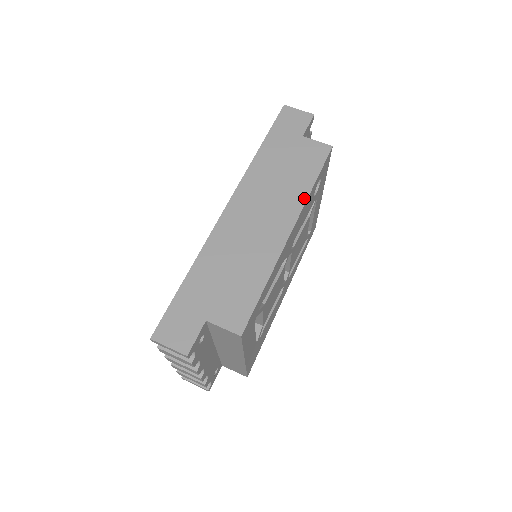
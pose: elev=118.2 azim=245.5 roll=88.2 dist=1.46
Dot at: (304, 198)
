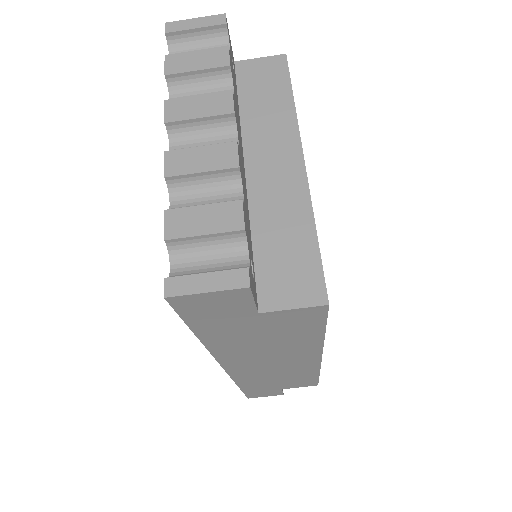
Dot at: (318, 345)
